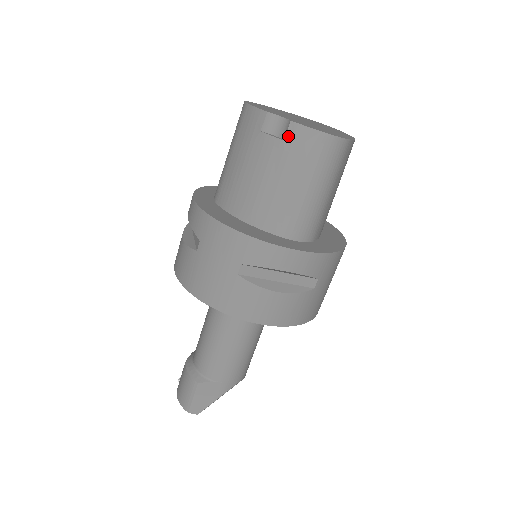
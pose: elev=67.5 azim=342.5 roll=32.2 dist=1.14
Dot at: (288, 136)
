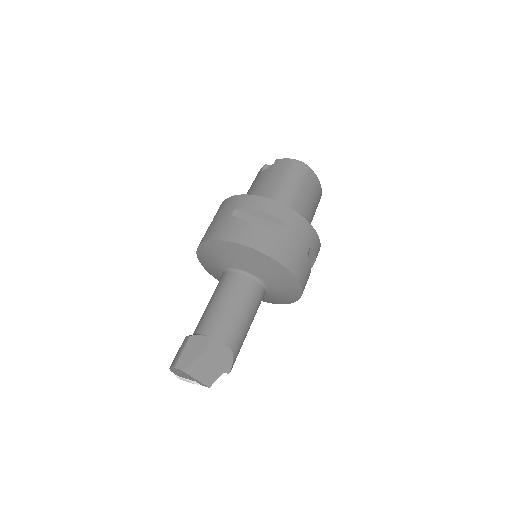
Dot at: (273, 165)
